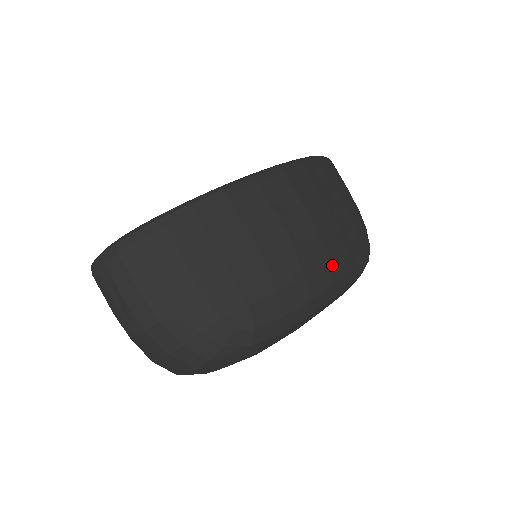
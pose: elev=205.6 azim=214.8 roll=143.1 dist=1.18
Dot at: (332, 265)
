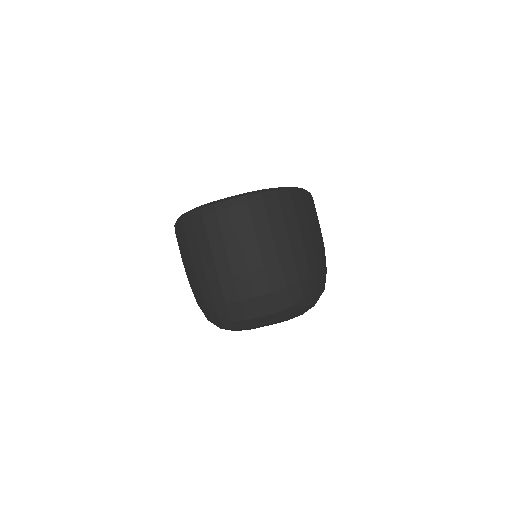
Dot at: occluded
